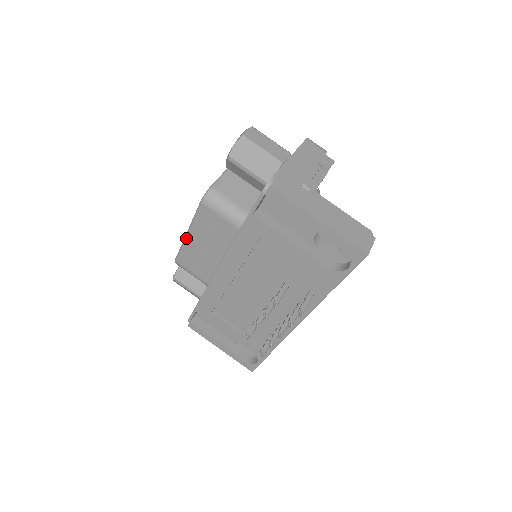
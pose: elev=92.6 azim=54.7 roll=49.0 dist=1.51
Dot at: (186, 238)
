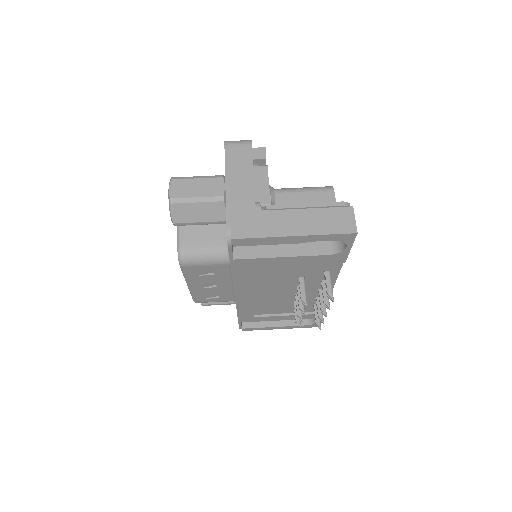
Dot at: (190, 289)
